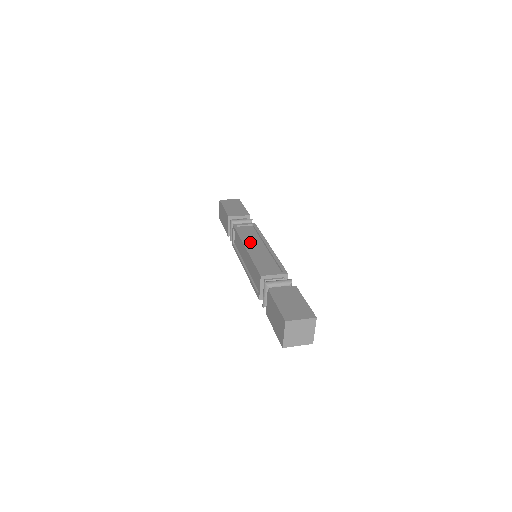
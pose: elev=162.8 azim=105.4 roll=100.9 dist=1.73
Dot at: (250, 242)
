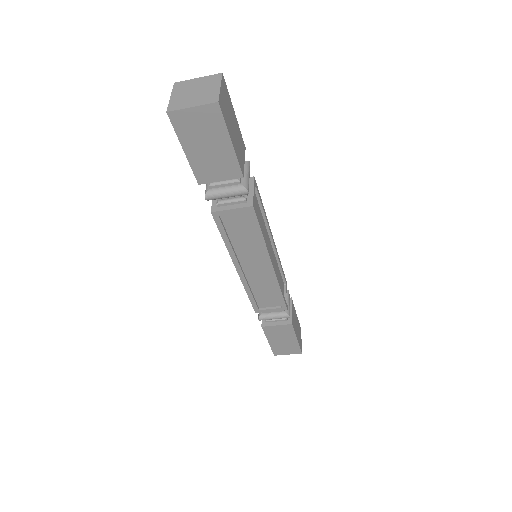
Dot at: occluded
